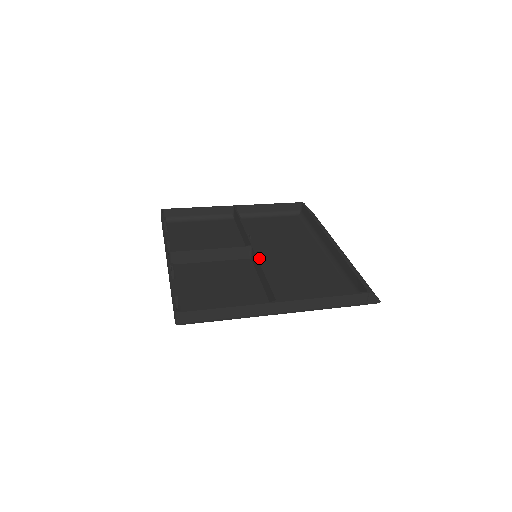
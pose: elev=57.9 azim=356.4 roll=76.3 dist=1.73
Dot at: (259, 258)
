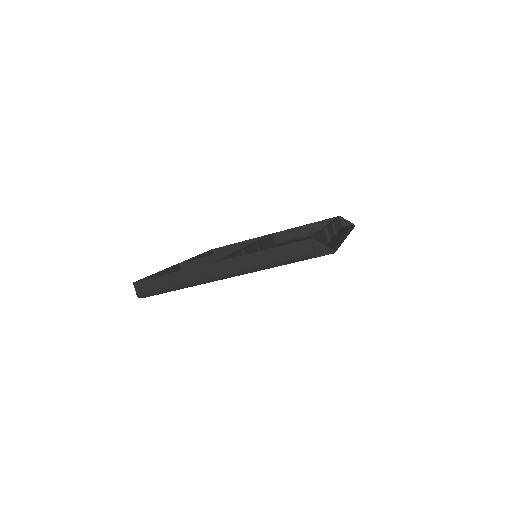
Dot at: (242, 249)
